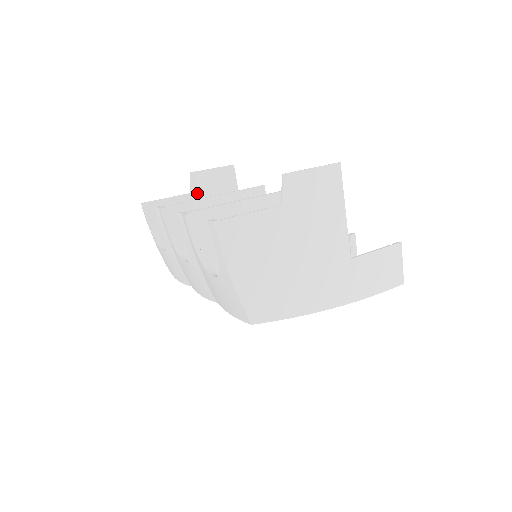
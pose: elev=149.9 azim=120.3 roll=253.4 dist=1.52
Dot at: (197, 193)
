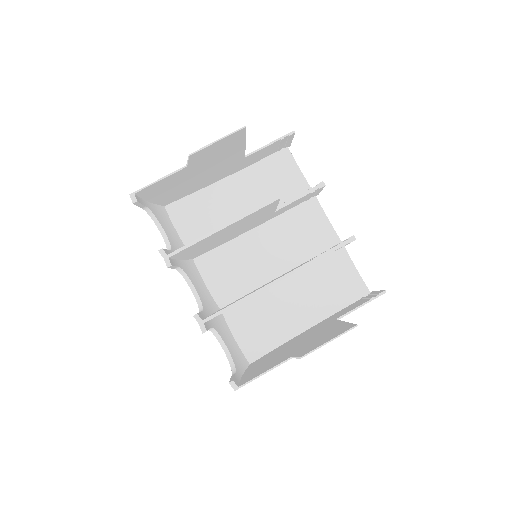
Dot at: (195, 163)
